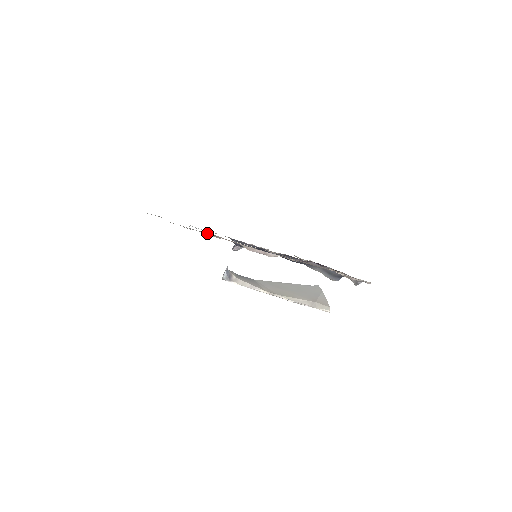
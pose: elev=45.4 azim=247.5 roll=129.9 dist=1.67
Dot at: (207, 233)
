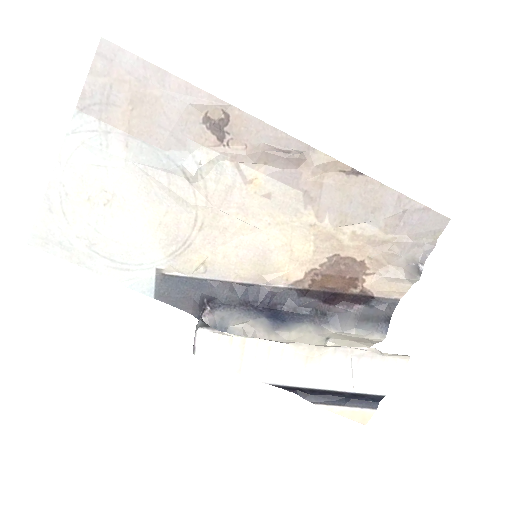
Dot at: (192, 156)
